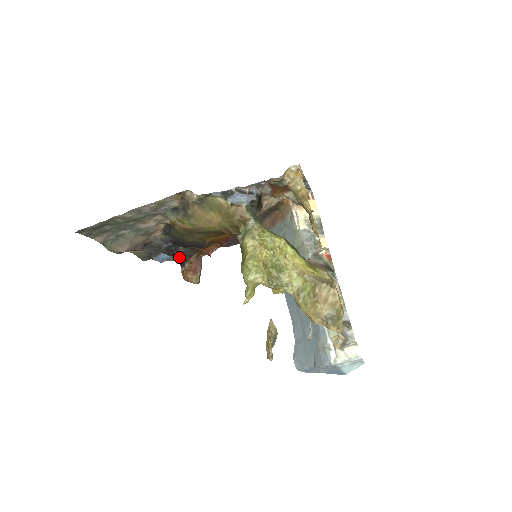
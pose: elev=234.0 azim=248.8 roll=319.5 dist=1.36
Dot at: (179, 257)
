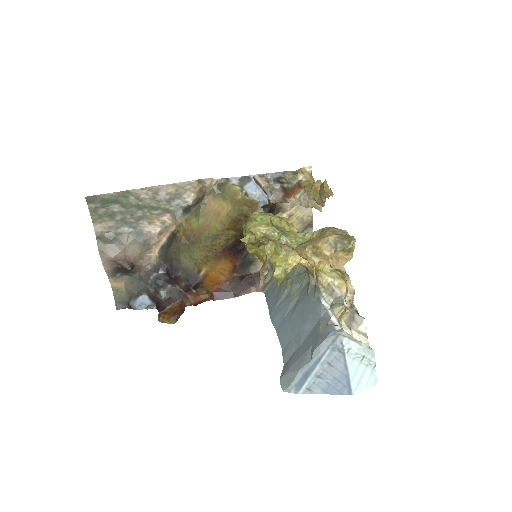
Dot at: (162, 300)
